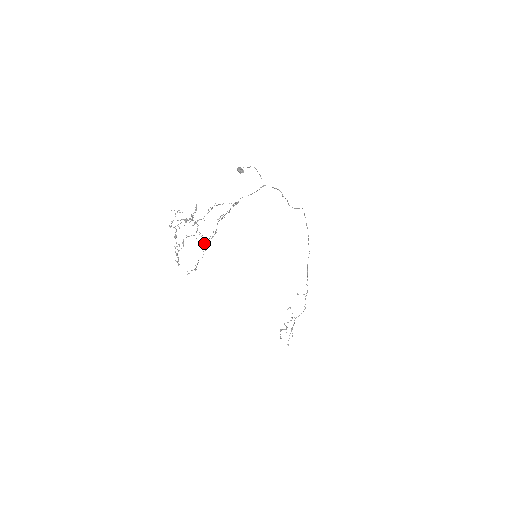
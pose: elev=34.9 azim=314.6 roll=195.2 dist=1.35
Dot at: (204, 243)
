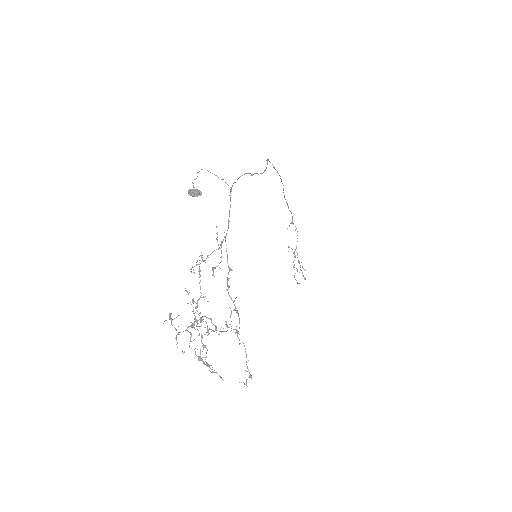
Dot at: occluded
